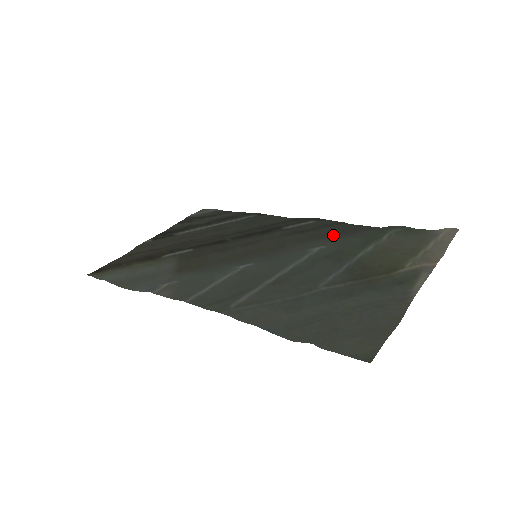
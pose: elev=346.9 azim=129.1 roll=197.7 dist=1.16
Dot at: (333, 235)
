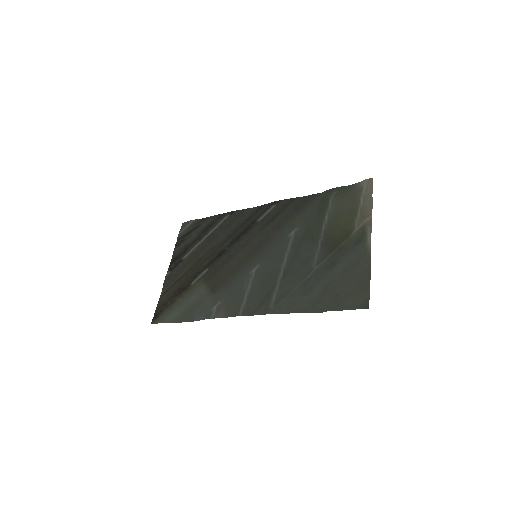
Dot at: (294, 213)
